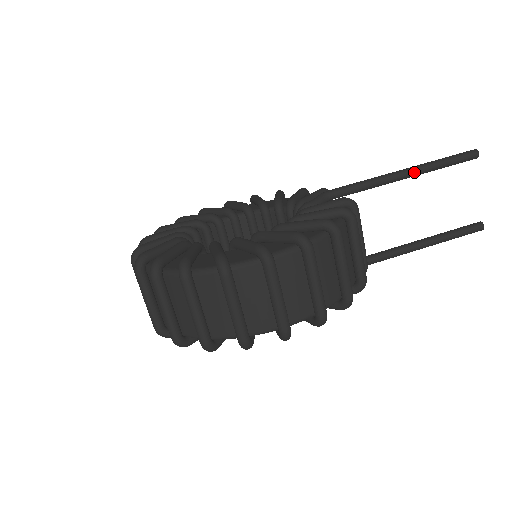
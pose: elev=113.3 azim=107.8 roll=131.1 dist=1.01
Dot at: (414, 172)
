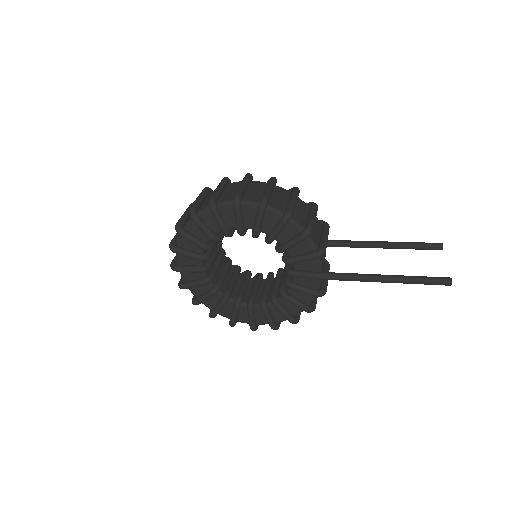
Dot at: (386, 242)
